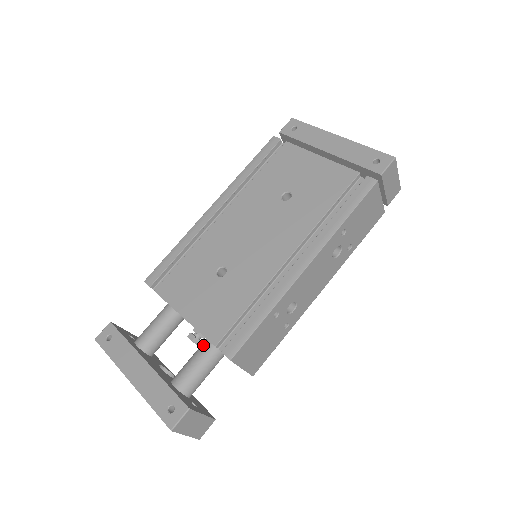
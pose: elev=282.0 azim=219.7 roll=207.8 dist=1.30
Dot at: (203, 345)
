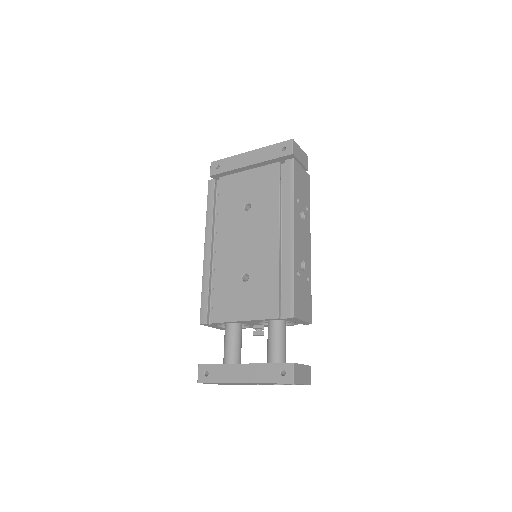
Dot at: (269, 328)
